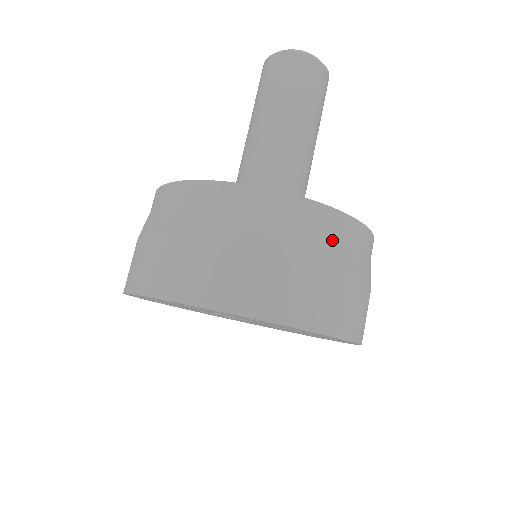
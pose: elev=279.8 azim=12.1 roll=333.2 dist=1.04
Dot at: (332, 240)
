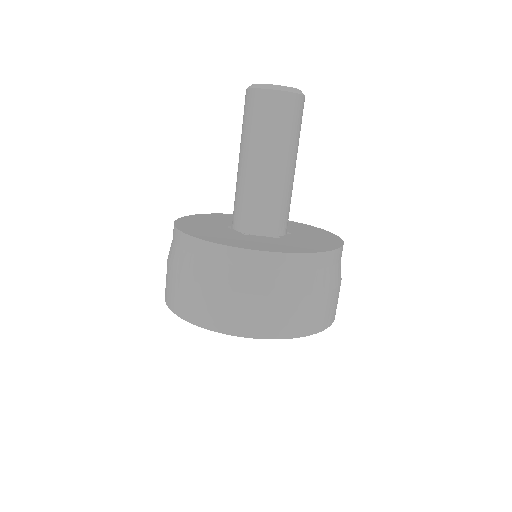
Dot at: (311, 275)
